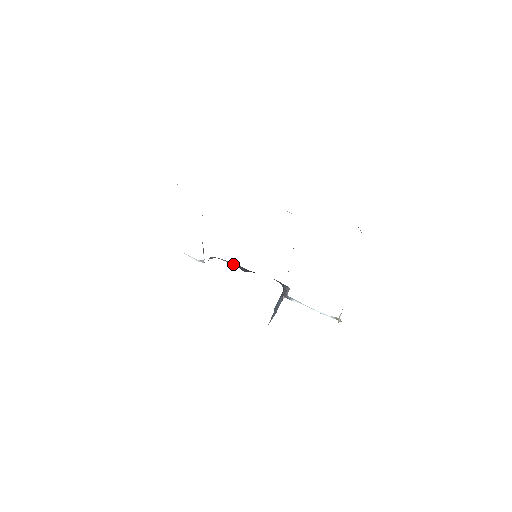
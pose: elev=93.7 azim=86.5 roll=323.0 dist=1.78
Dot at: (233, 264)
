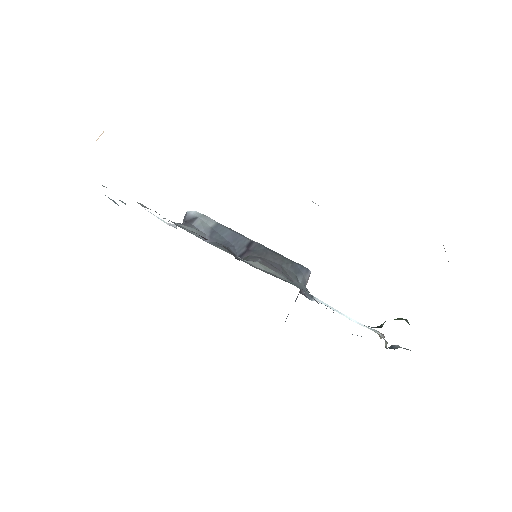
Dot at: (223, 233)
